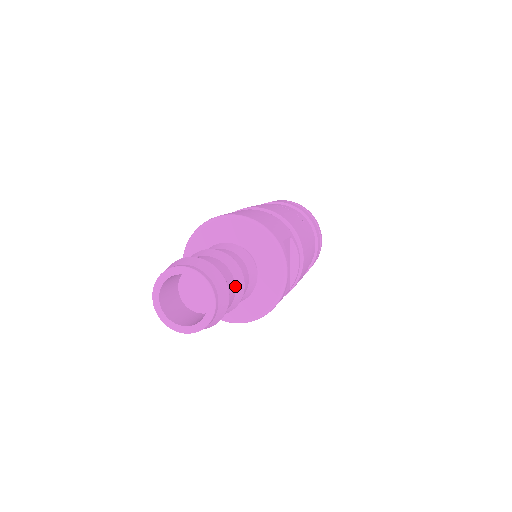
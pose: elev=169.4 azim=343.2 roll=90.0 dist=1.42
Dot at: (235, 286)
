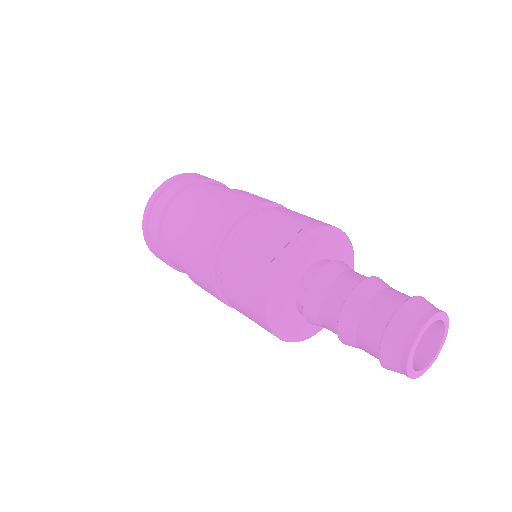
Dot at: occluded
